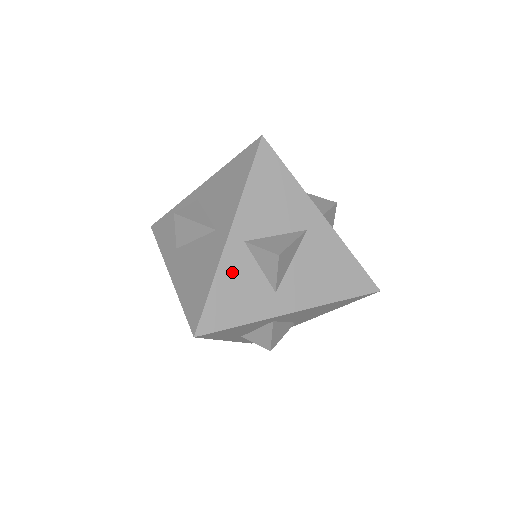
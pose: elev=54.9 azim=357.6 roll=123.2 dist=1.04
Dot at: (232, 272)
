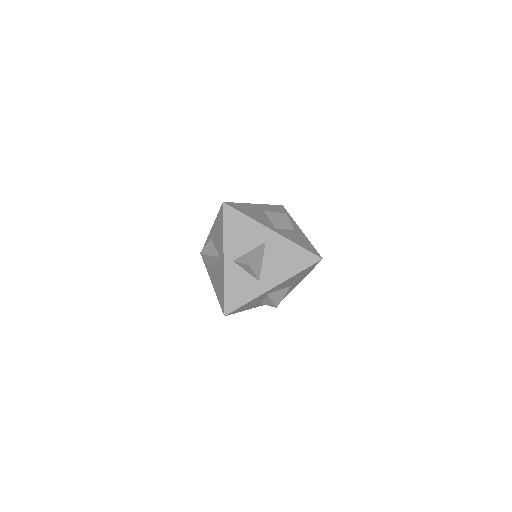
Dot at: (232, 279)
